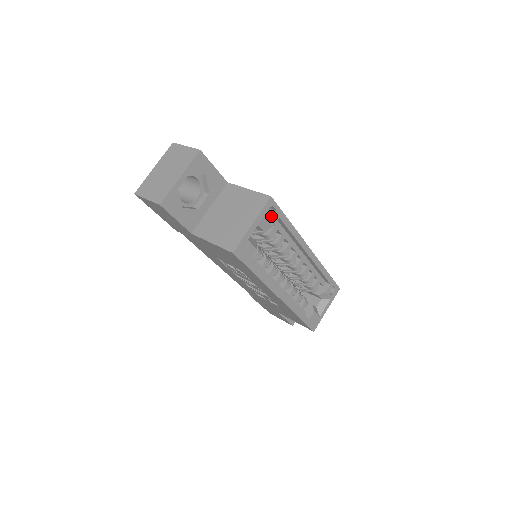
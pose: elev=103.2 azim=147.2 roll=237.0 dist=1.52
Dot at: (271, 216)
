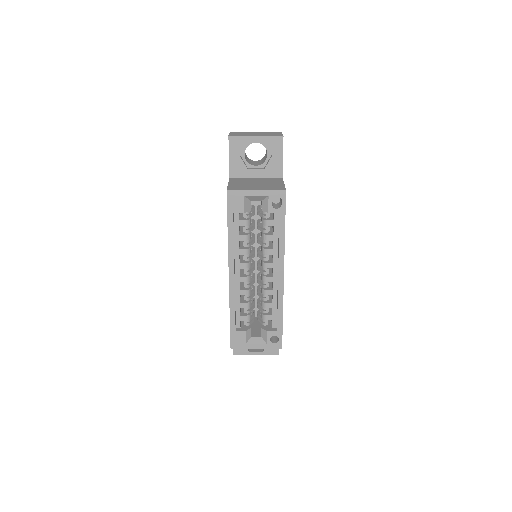
Dot at: (276, 207)
